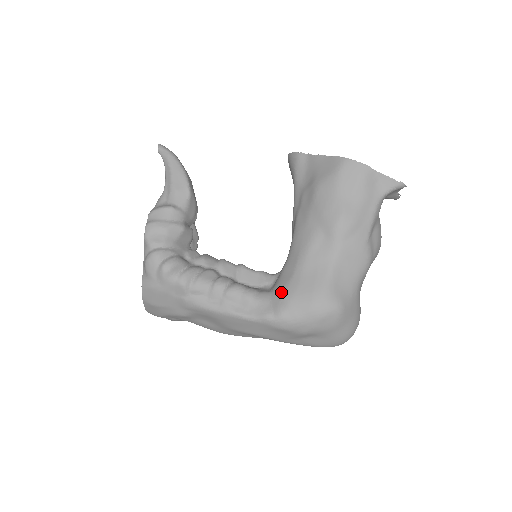
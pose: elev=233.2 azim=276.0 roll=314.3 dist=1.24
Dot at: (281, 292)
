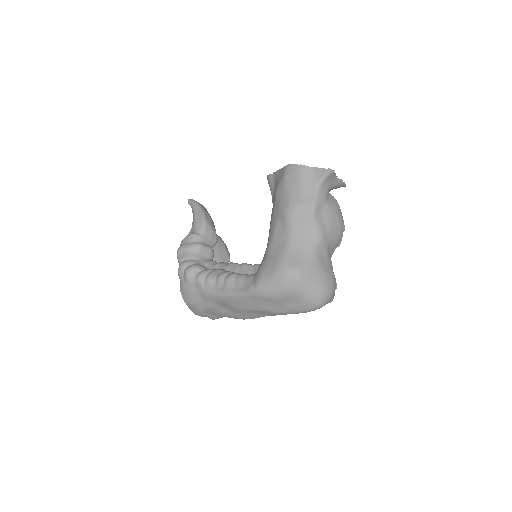
Dot at: (258, 270)
